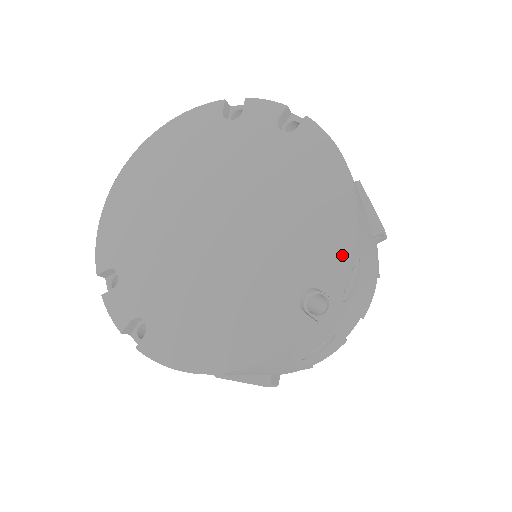
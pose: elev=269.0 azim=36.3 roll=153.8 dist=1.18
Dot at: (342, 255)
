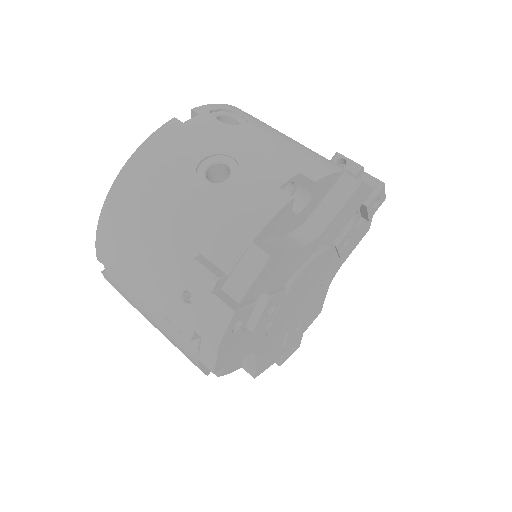
Dot at: occluded
